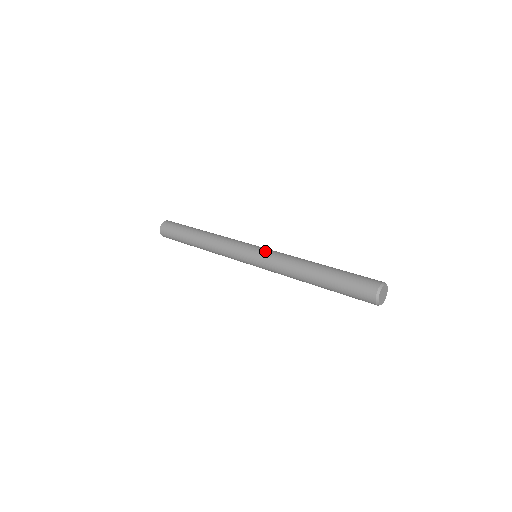
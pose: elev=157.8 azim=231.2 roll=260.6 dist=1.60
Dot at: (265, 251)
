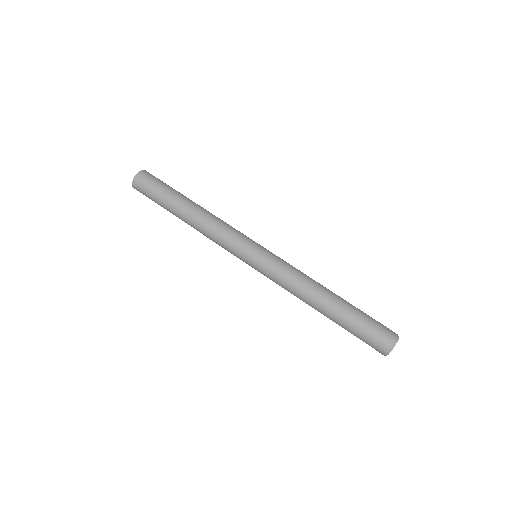
Dot at: (269, 261)
